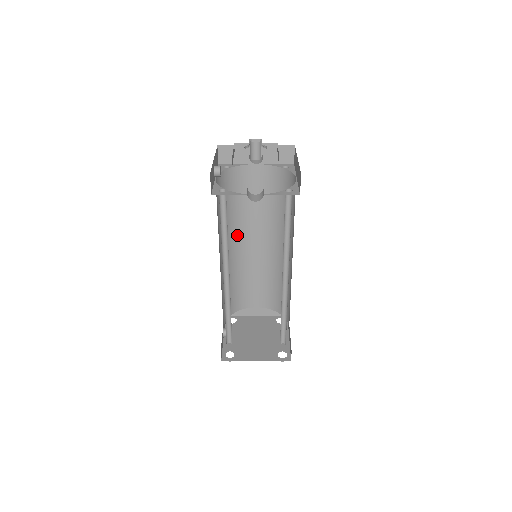
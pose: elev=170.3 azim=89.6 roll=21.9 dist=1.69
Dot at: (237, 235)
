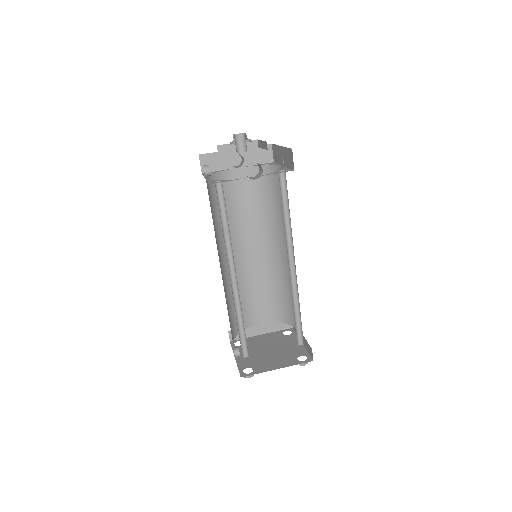
Dot at: occluded
